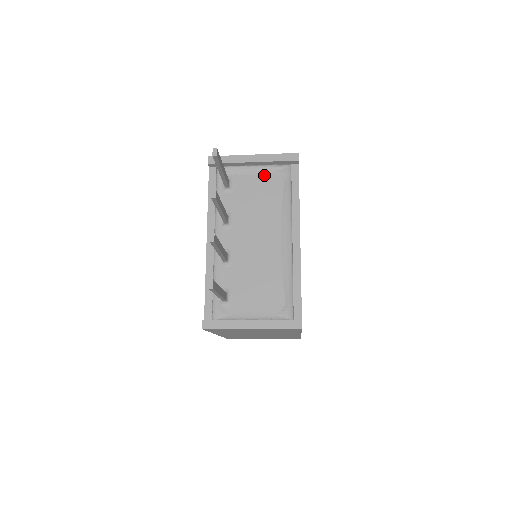
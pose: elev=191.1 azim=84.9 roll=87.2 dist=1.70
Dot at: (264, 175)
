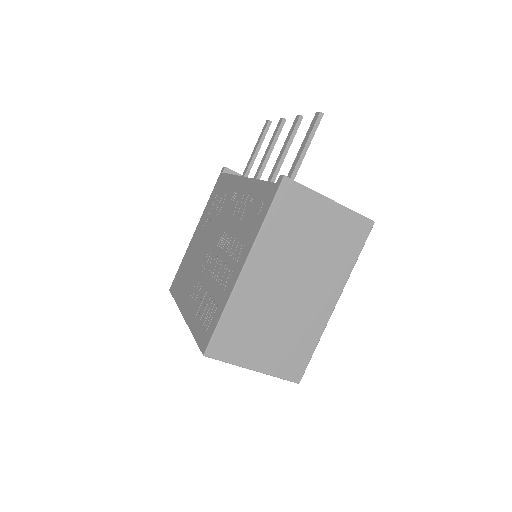
Dot at: occluded
